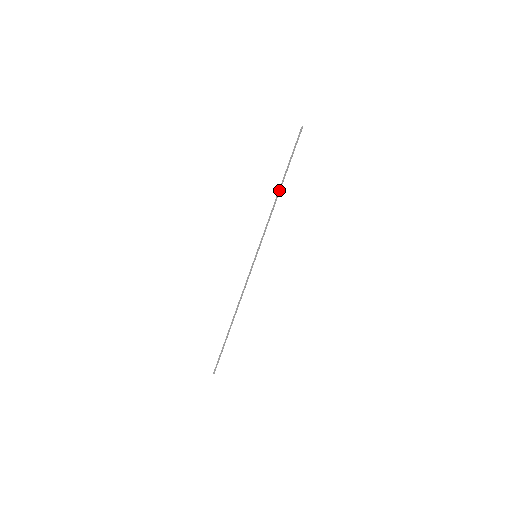
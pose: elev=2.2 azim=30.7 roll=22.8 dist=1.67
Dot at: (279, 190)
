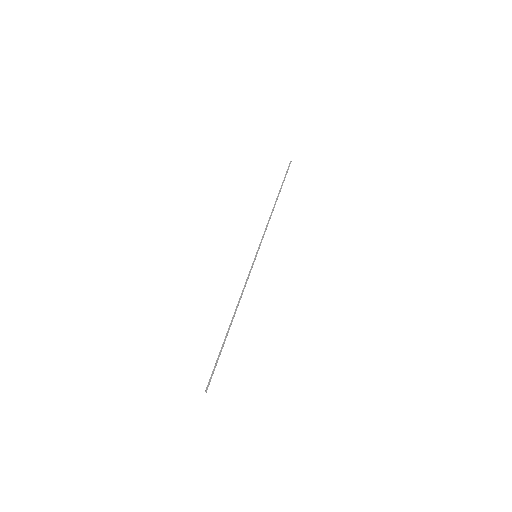
Dot at: (275, 202)
